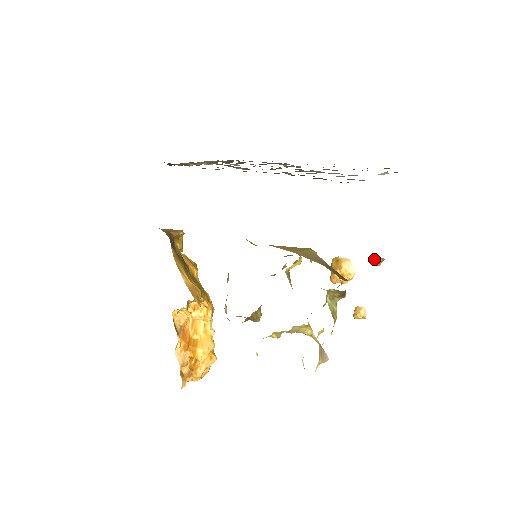
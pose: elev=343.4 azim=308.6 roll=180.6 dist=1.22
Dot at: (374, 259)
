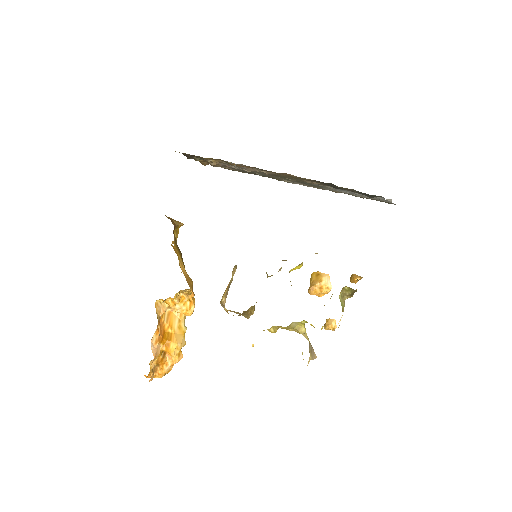
Dot at: (353, 276)
